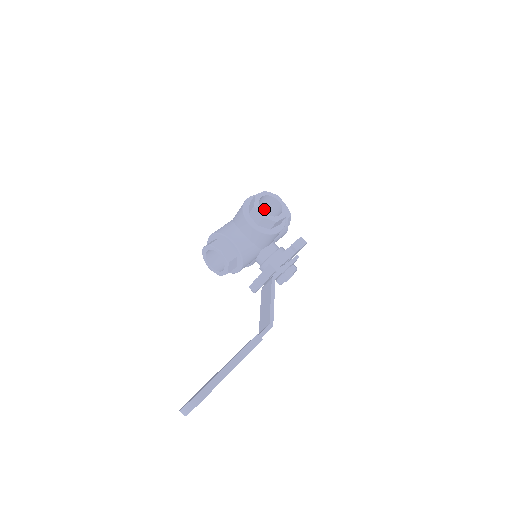
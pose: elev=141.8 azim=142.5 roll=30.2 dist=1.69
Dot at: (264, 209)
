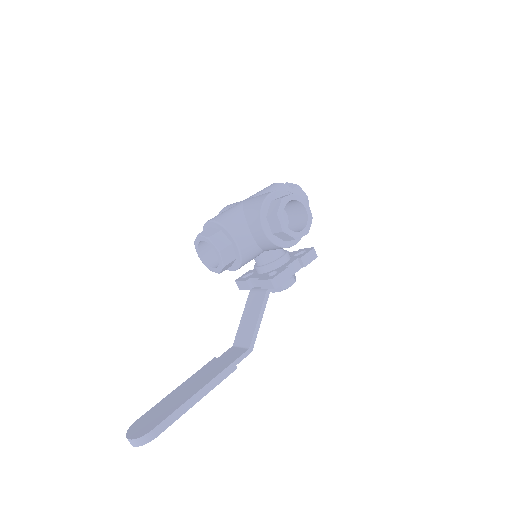
Dot at: occluded
